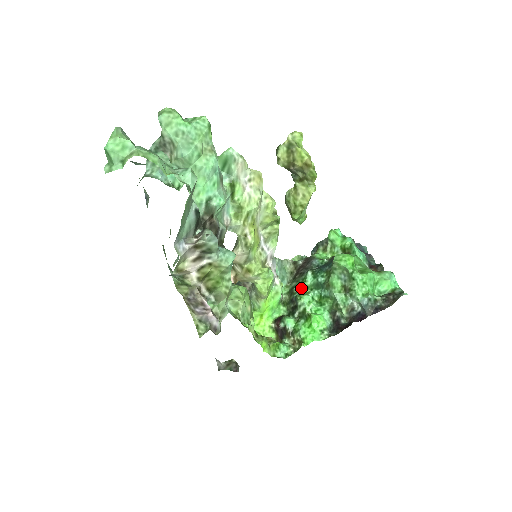
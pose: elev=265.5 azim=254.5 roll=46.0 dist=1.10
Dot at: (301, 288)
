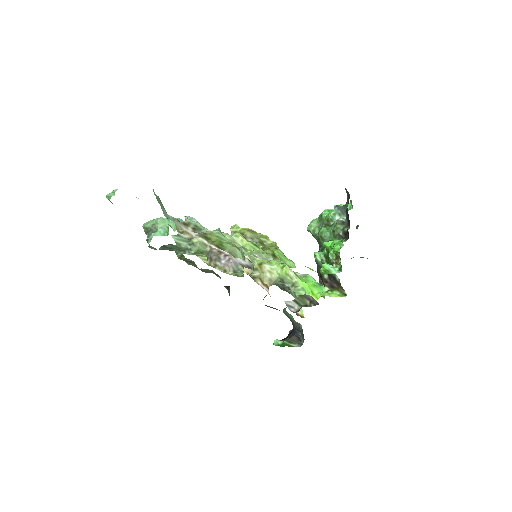
Dot at: occluded
